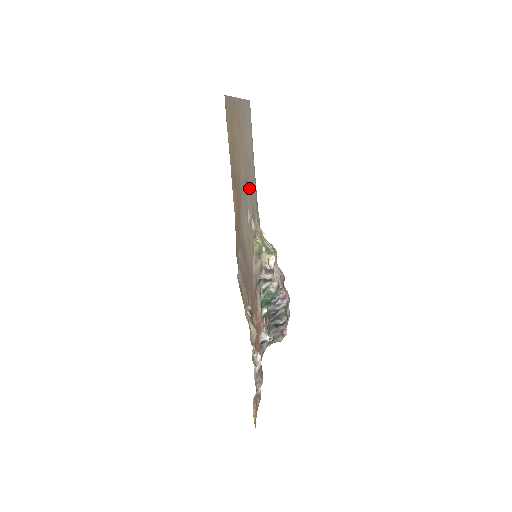
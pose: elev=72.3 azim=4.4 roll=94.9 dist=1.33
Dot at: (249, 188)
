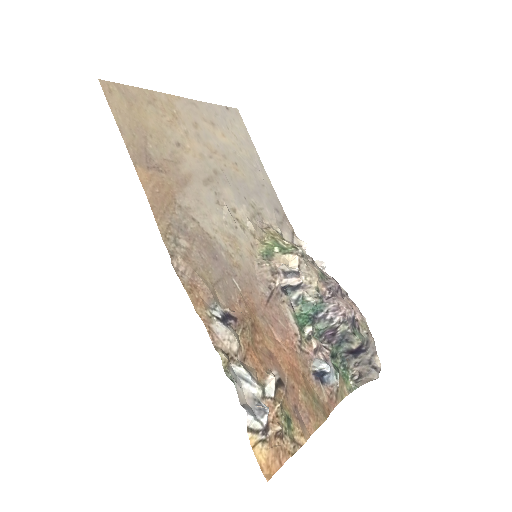
Dot at: (236, 186)
